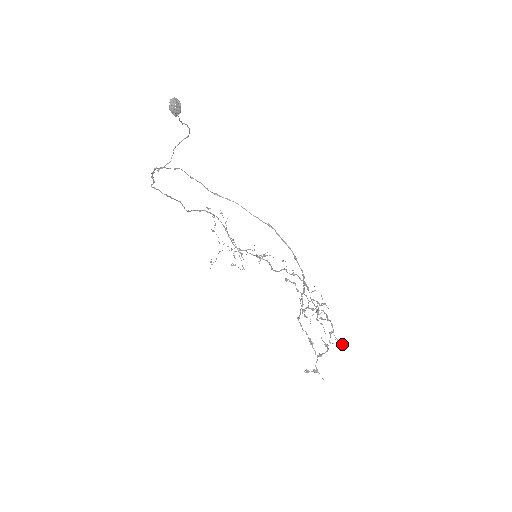
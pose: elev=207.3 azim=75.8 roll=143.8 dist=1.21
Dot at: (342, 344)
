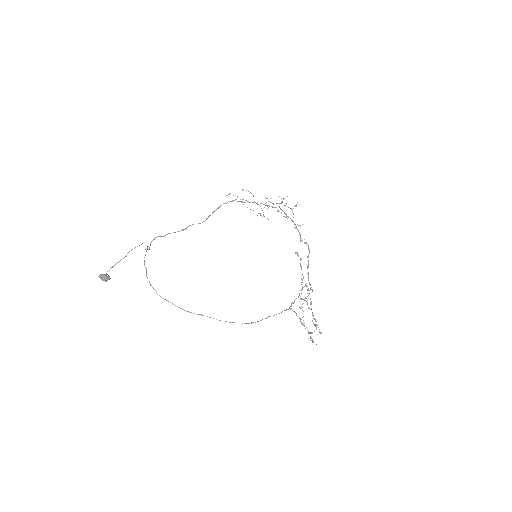
Dot at: (319, 332)
